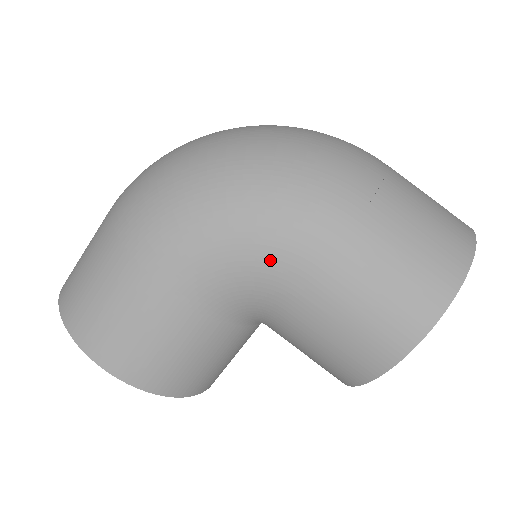
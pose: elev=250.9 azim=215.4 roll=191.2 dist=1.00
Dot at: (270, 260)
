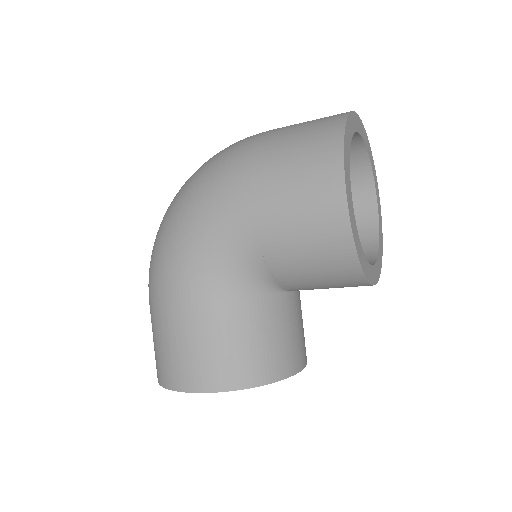
Dot at: (224, 230)
